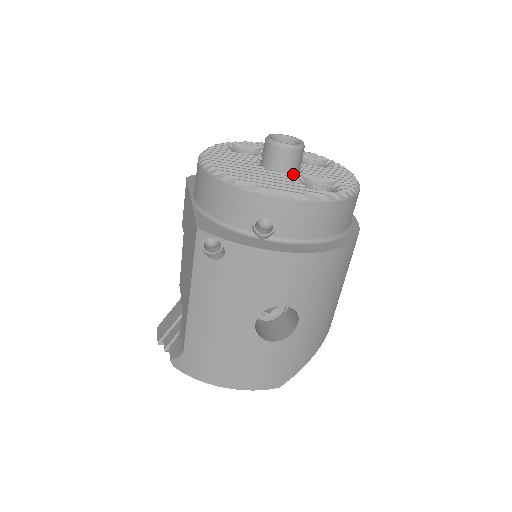
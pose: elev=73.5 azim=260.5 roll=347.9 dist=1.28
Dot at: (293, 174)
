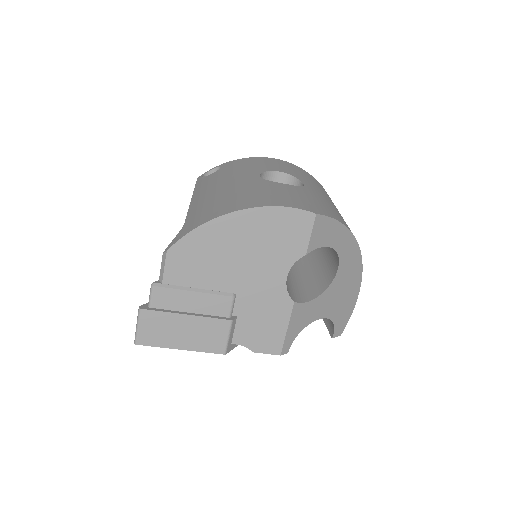
Dot at: occluded
